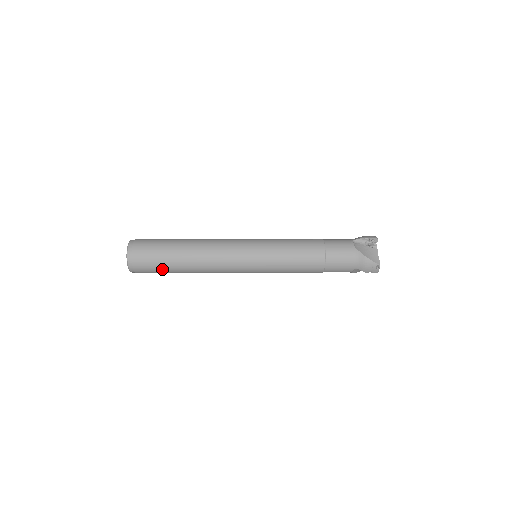
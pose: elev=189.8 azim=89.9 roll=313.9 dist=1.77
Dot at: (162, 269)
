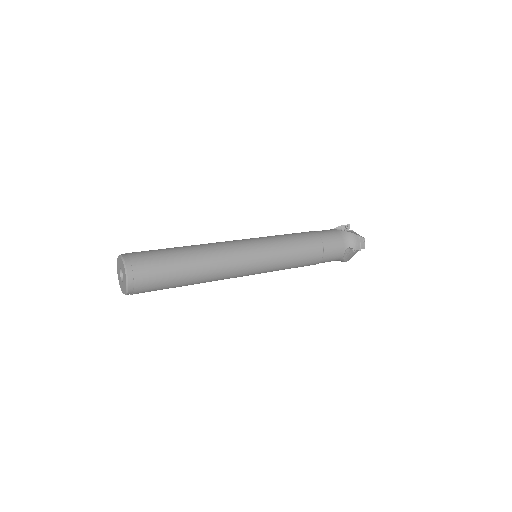
Dot at: (168, 274)
